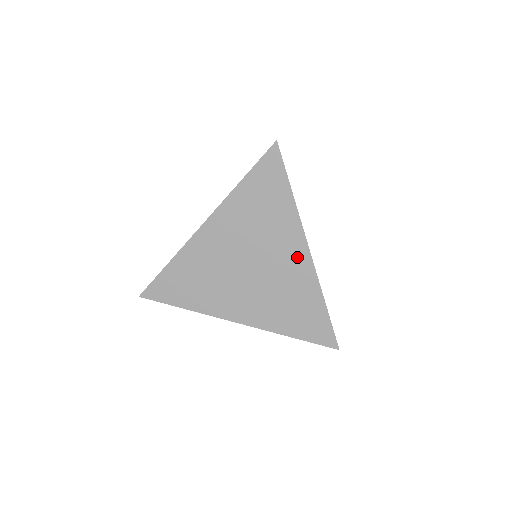
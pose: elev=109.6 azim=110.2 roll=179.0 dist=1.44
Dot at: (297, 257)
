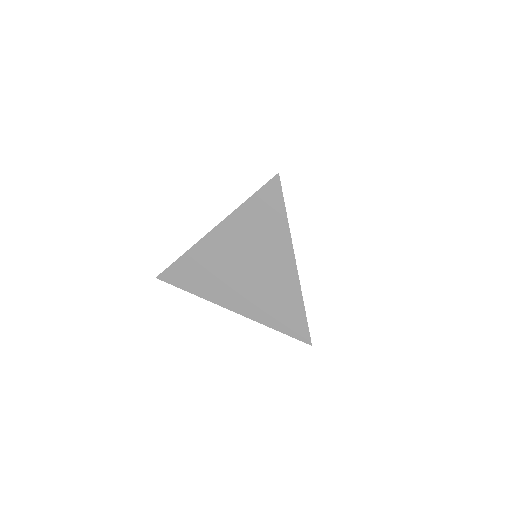
Dot at: (286, 269)
